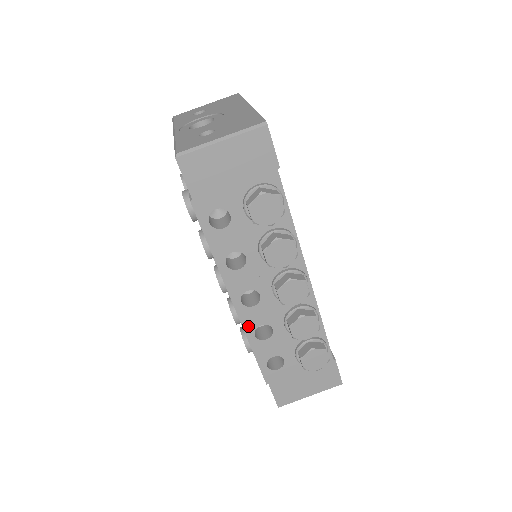
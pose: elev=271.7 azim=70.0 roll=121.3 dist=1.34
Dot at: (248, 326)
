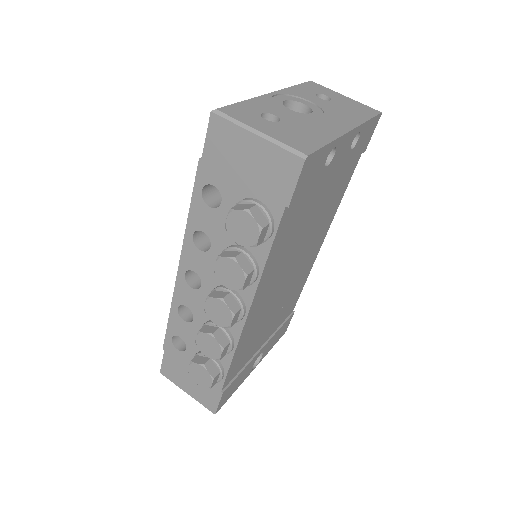
Dot at: (178, 296)
